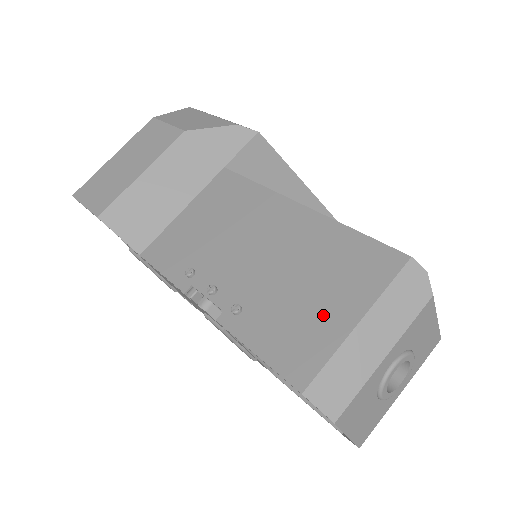
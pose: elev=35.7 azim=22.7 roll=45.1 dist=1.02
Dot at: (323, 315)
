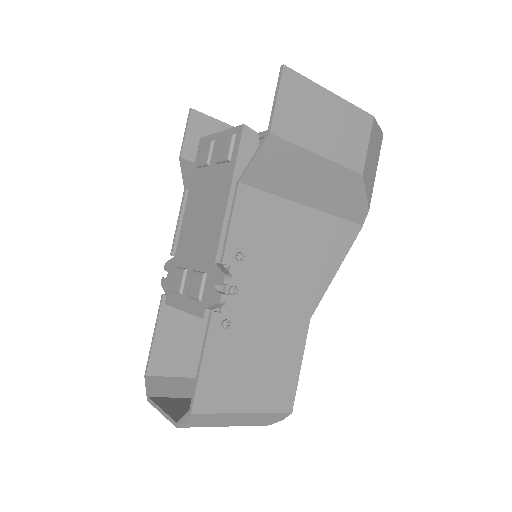
Dot at: (243, 389)
